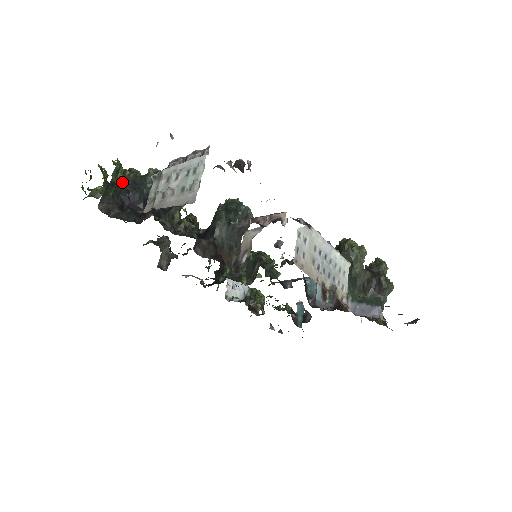
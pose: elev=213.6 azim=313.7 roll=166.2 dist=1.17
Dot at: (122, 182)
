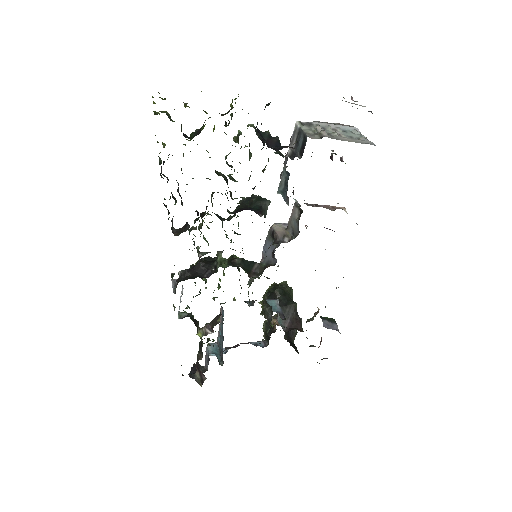
Dot at: occluded
